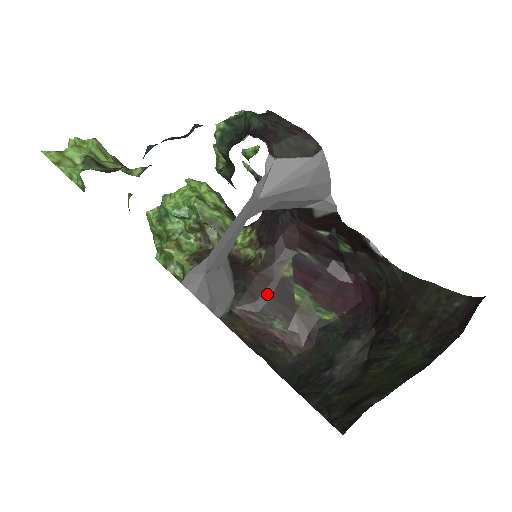
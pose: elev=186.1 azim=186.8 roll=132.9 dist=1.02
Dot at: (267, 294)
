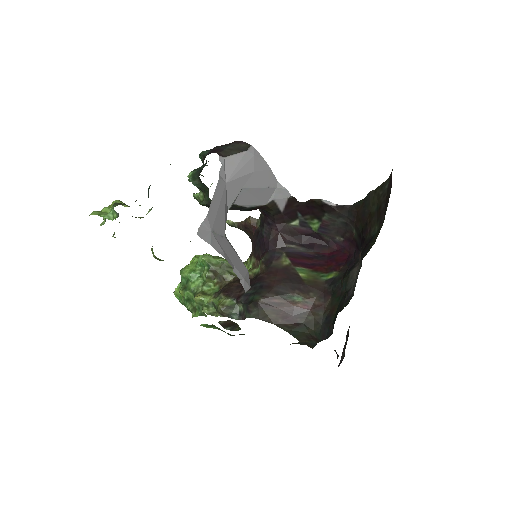
Dot at: (278, 281)
